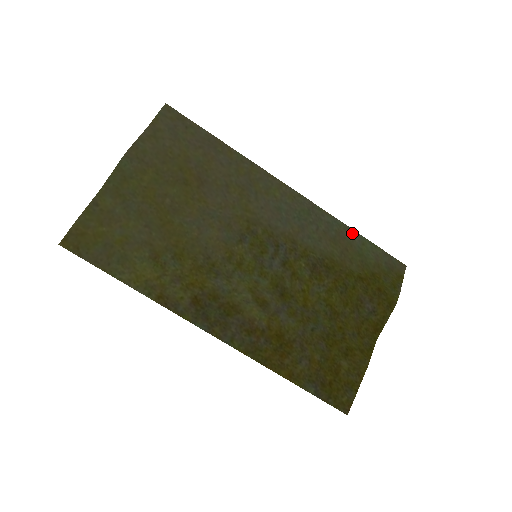
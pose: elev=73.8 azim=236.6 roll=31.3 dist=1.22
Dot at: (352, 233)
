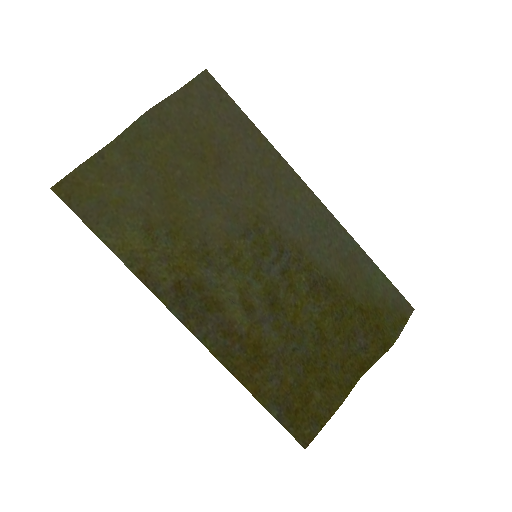
Dot at: (366, 259)
